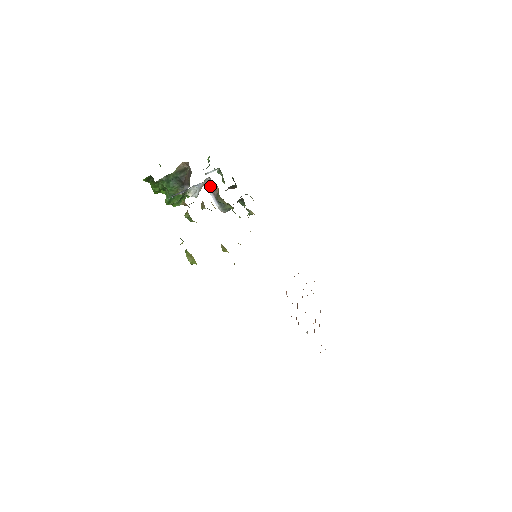
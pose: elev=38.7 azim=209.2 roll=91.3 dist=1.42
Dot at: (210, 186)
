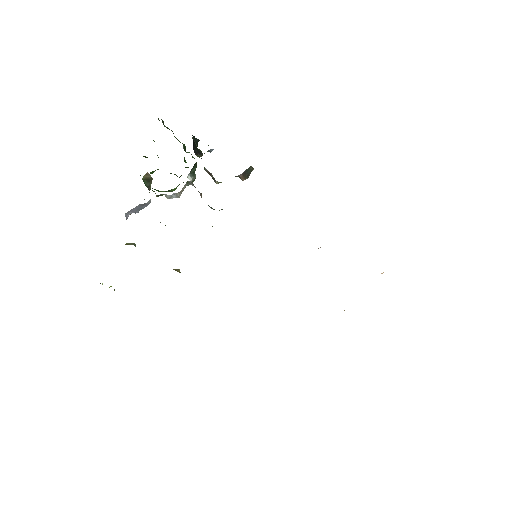
Dot at: (195, 187)
